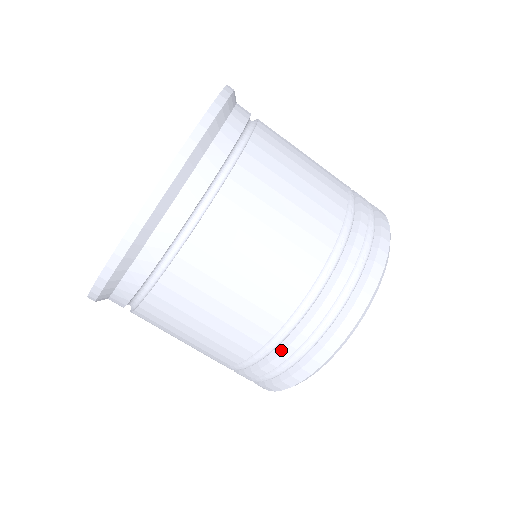
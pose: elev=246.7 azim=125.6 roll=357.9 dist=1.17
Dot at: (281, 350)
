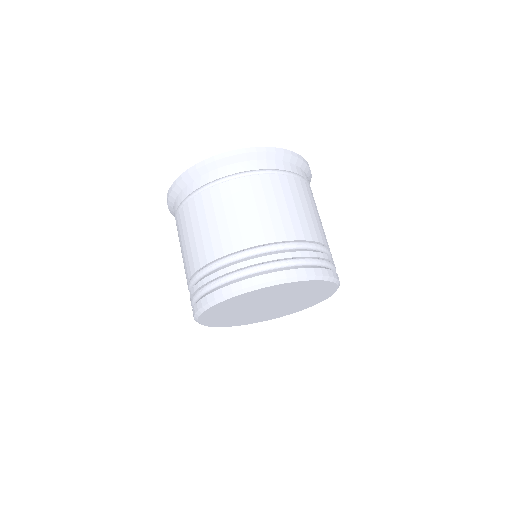
Dot at: (195, 284)
